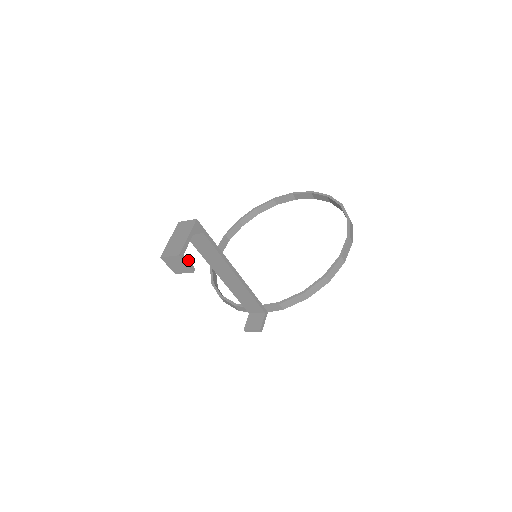
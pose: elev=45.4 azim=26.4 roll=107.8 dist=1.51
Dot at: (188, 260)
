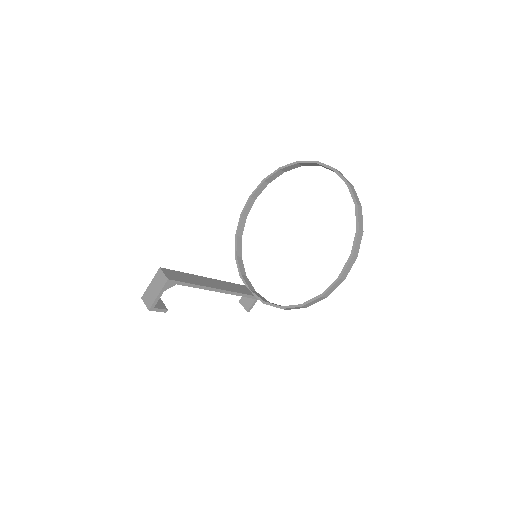
Dot at: (159, 308)
